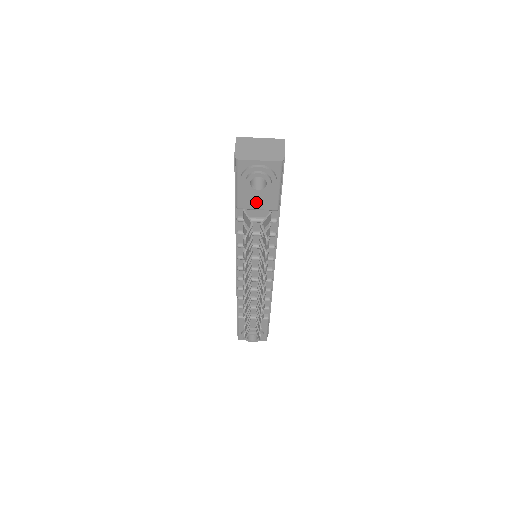
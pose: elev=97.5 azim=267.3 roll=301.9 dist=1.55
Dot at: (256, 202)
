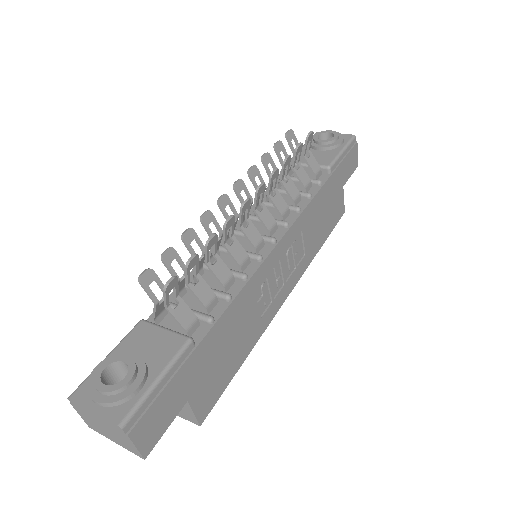
Dot at: occluded
